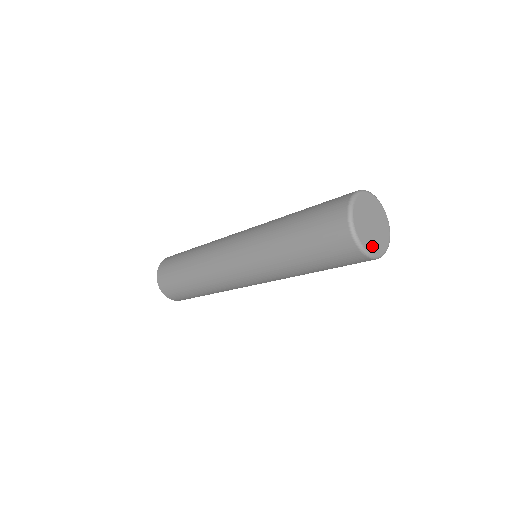
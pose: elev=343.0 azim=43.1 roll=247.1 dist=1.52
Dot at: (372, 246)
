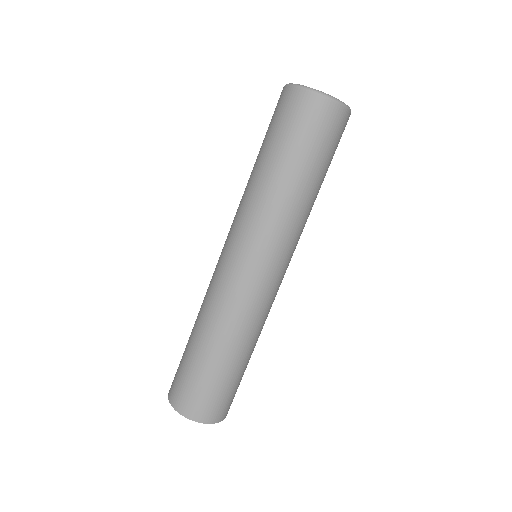
Dot at: occluded
